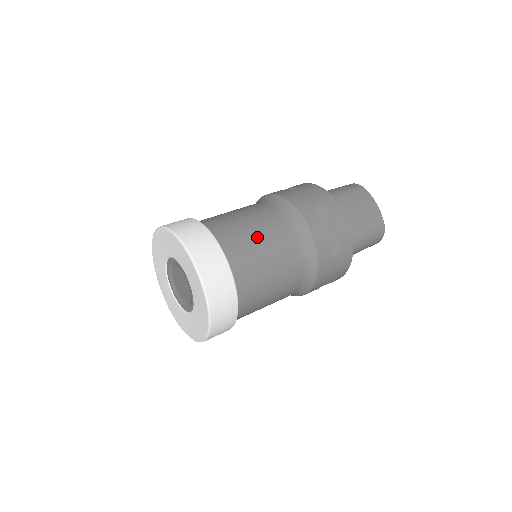
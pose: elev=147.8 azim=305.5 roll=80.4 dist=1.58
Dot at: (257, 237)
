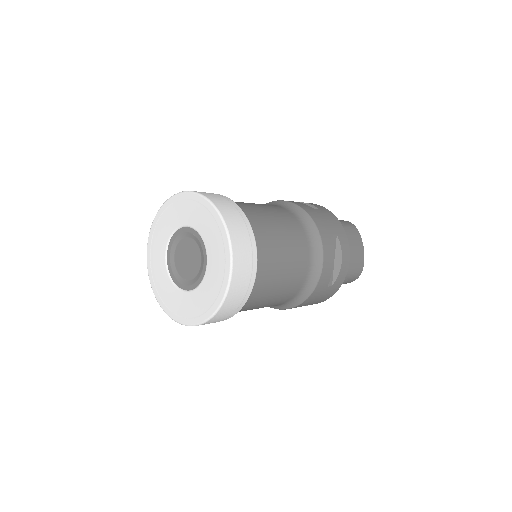
Dot at: (282, 243)
